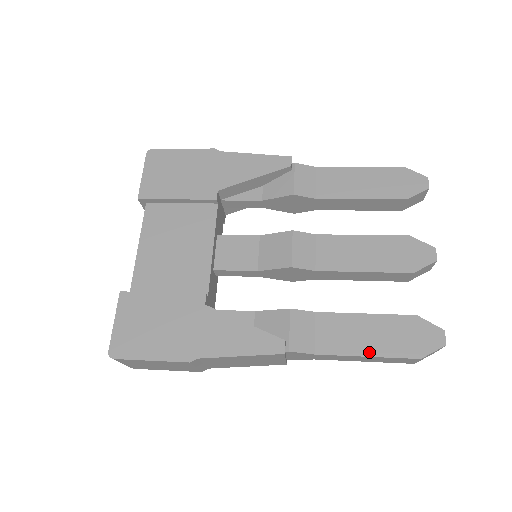
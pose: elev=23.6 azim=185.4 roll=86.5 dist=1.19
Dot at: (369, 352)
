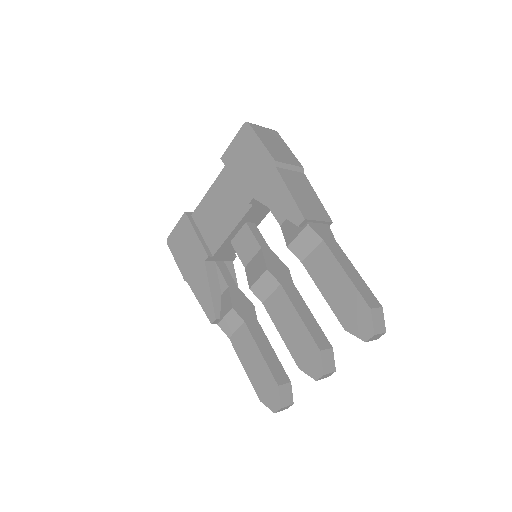
Dot at: (246, 368)
